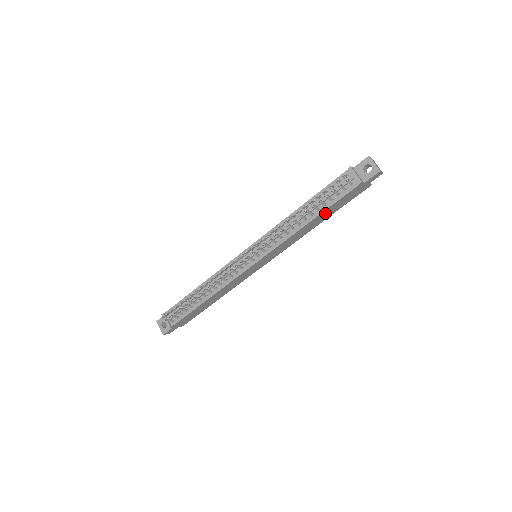
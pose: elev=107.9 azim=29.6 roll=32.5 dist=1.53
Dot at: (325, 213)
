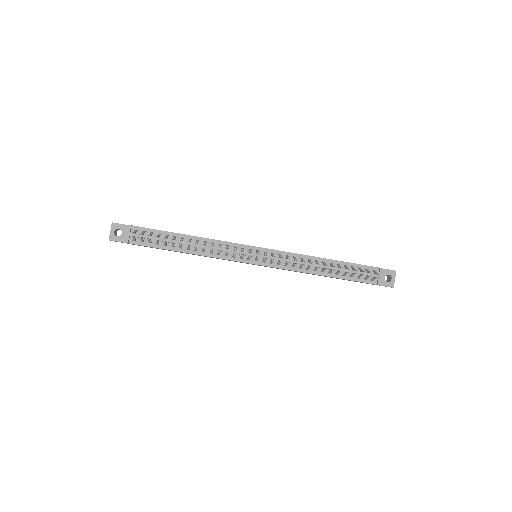
Dot at: occluded
